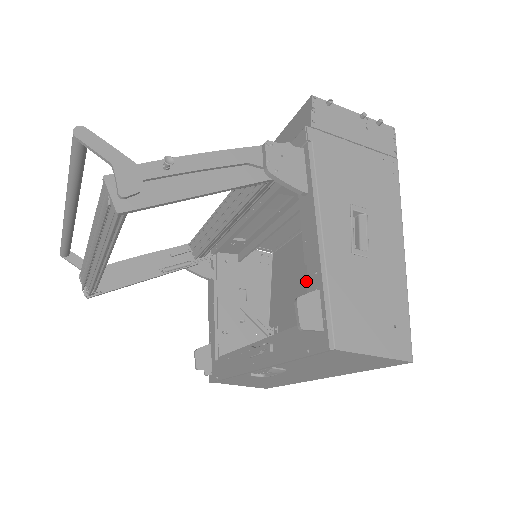
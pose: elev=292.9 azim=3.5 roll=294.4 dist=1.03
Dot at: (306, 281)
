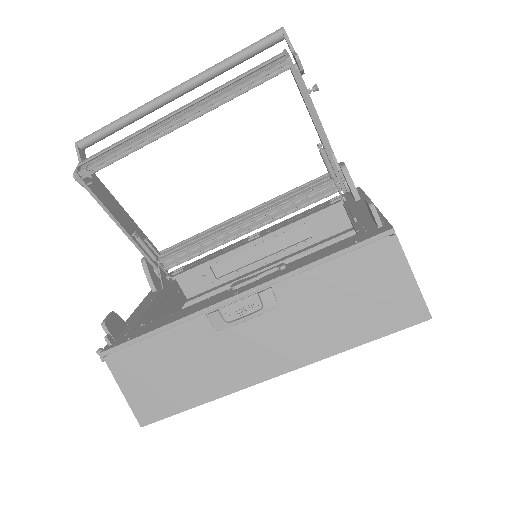
Dot at: occluded
